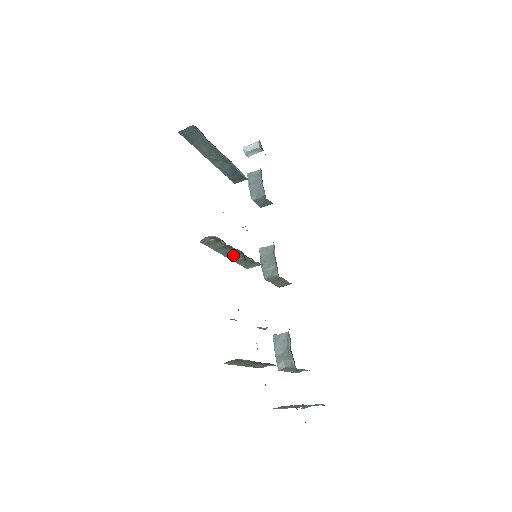
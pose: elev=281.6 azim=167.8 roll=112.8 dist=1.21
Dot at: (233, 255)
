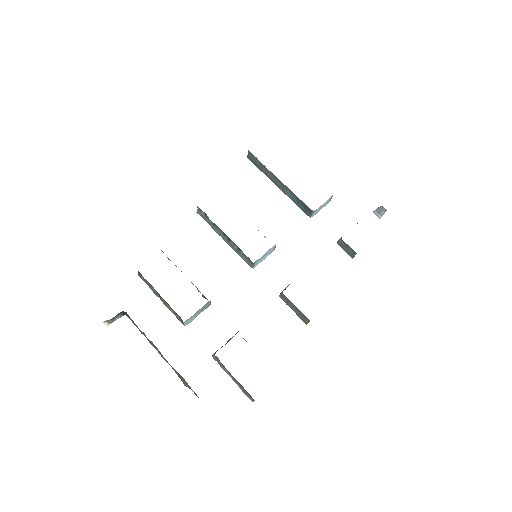
Dot at: (228, 240)
